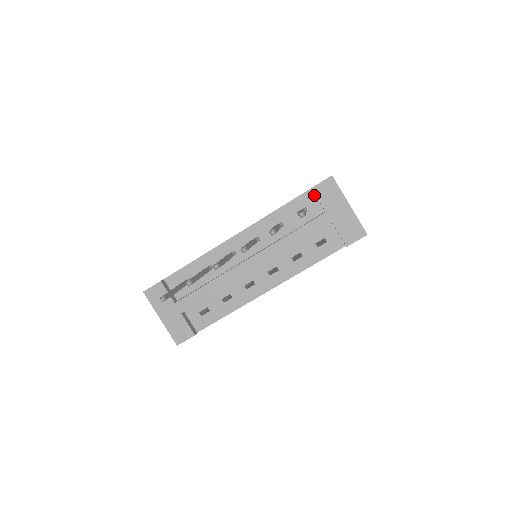
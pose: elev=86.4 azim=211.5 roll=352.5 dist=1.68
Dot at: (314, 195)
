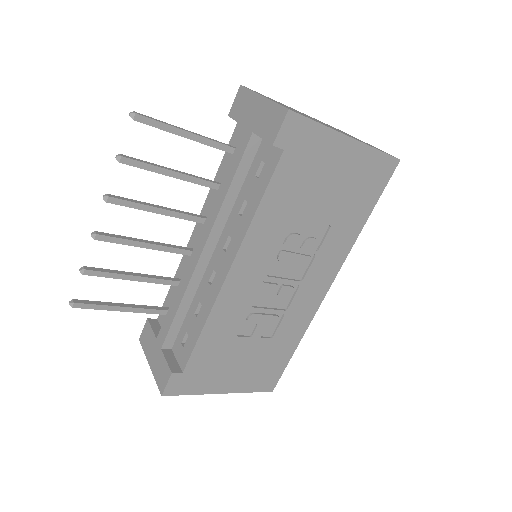
Dot at: occluded
